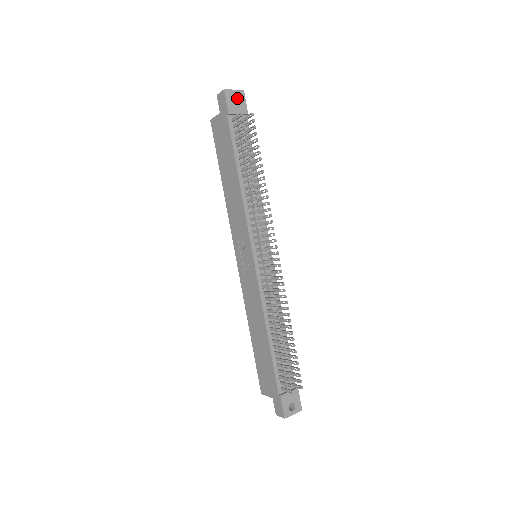
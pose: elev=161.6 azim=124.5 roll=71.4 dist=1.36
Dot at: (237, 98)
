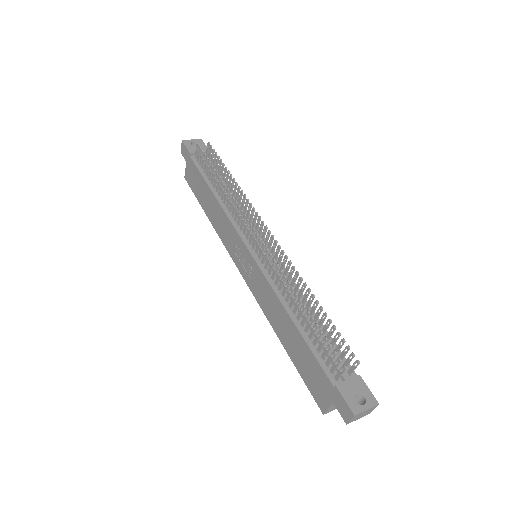
Dot at: occluded
